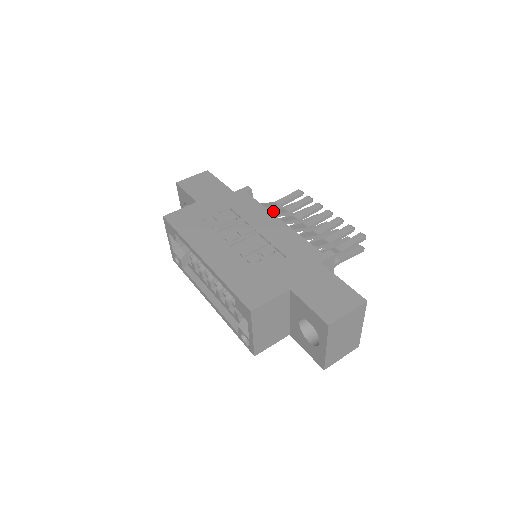
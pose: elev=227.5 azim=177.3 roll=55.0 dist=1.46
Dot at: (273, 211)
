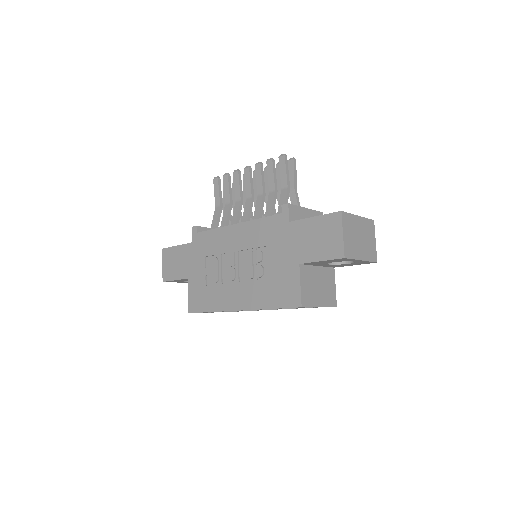
Dot at: (223, 217)
